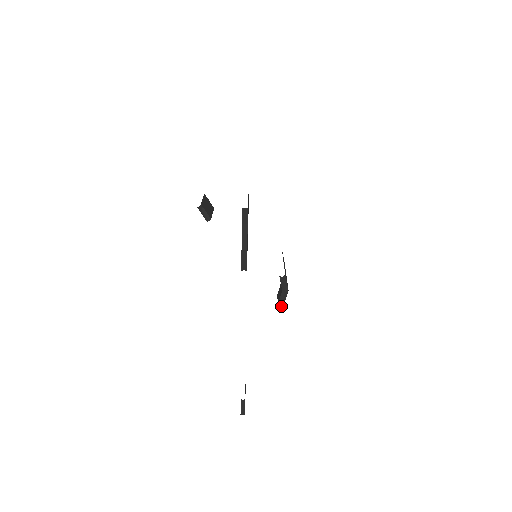
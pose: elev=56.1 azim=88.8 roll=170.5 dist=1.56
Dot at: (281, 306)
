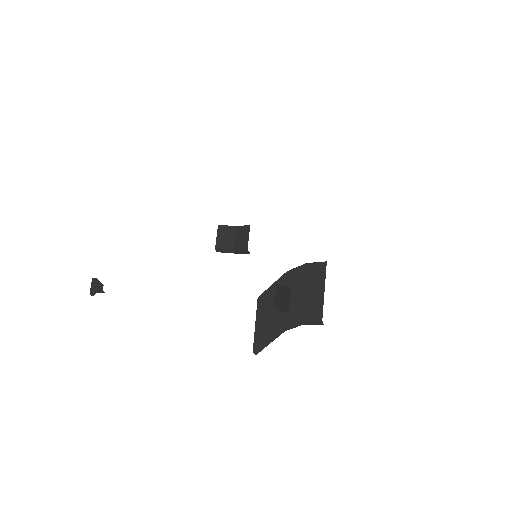
Dot at: (216, 251)
